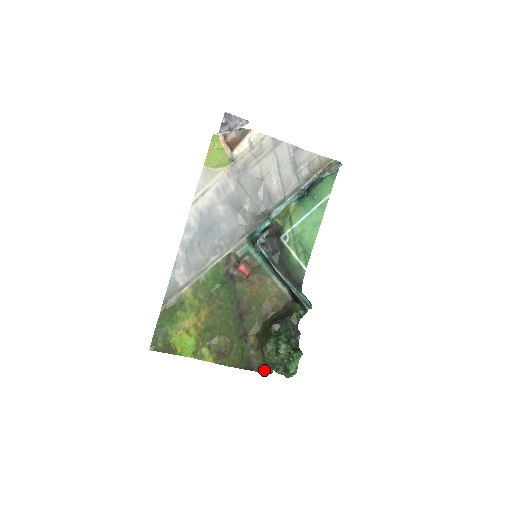
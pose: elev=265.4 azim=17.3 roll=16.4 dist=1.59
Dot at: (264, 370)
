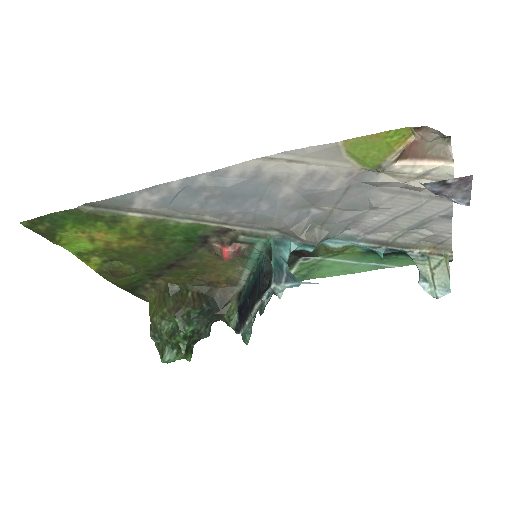
Dot at: (143, 297)
